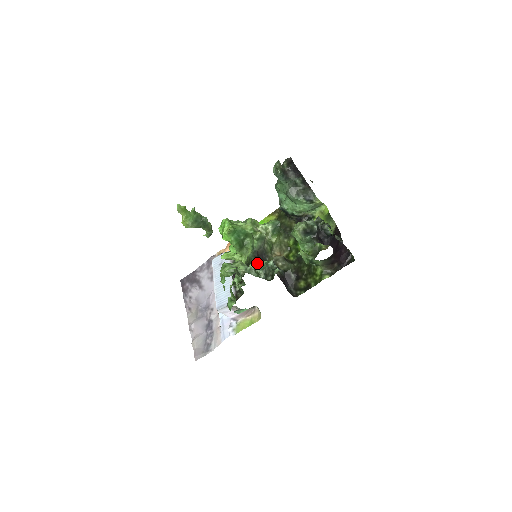
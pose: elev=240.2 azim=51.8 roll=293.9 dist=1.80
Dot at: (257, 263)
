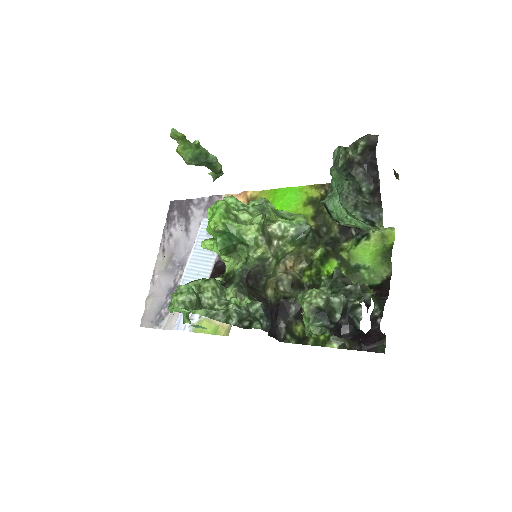
Dot at: (231, 307)
